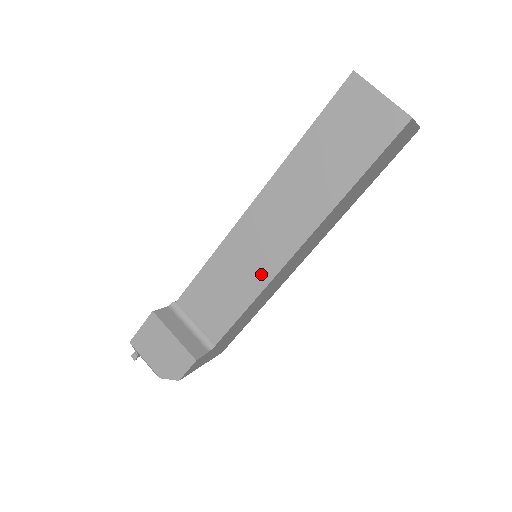
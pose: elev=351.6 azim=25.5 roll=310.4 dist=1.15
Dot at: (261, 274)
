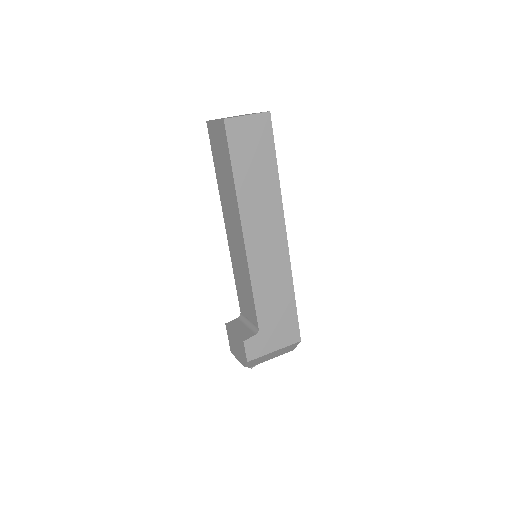
Dot at: (244, 263)
